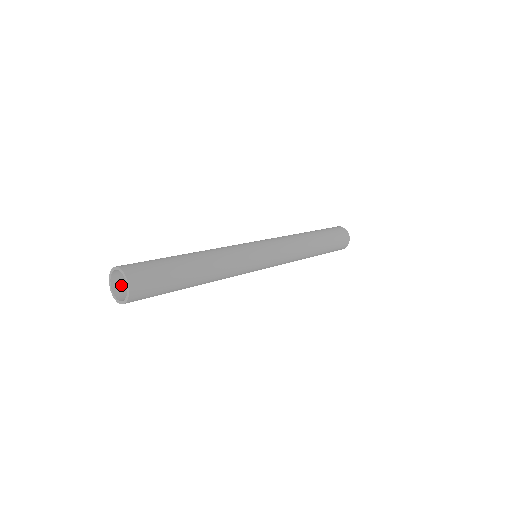
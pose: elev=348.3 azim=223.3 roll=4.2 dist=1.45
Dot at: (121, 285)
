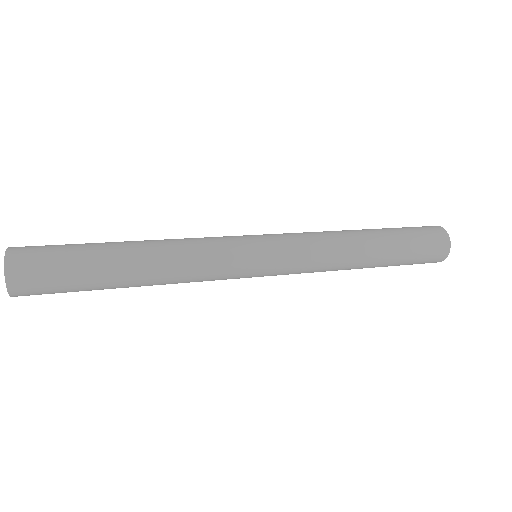
Dot at: occluded
